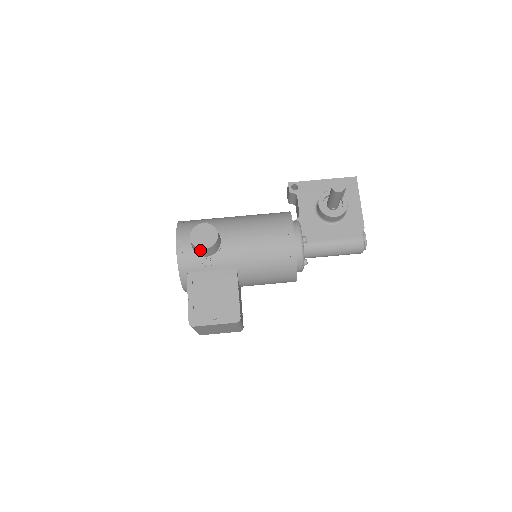
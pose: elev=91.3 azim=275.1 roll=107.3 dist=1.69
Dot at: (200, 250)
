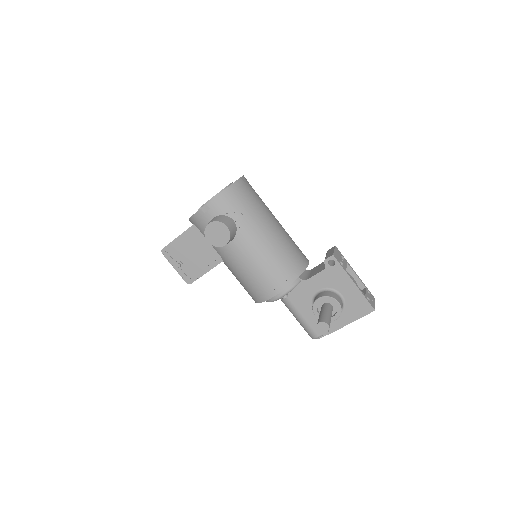
Dot at: (206, 236)
